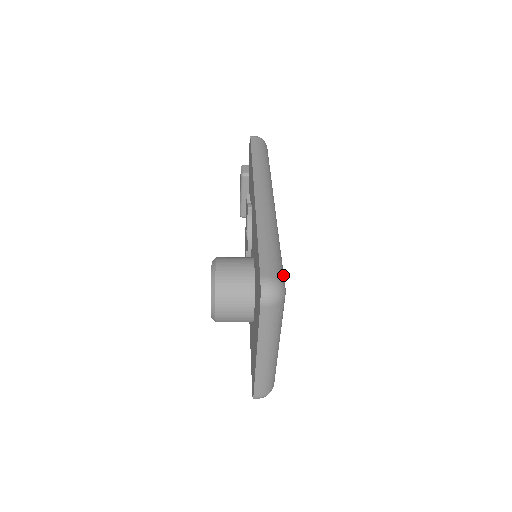
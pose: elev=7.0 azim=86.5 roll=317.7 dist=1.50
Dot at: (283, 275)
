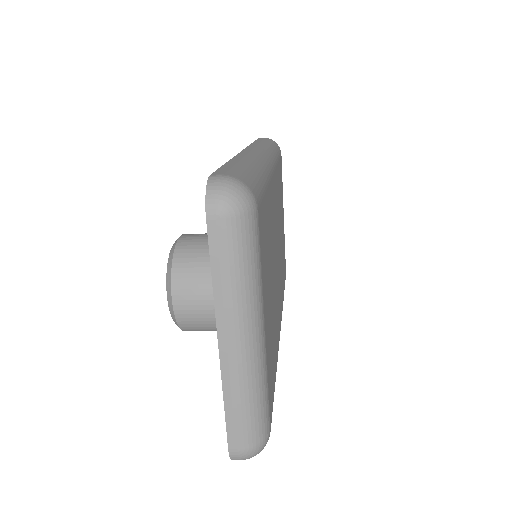
Dot at: (257, 191)
